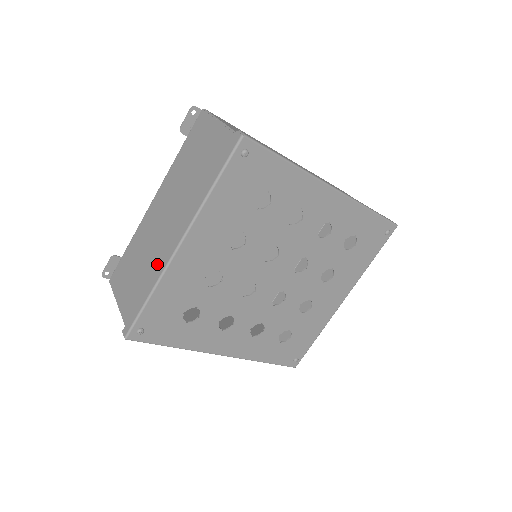
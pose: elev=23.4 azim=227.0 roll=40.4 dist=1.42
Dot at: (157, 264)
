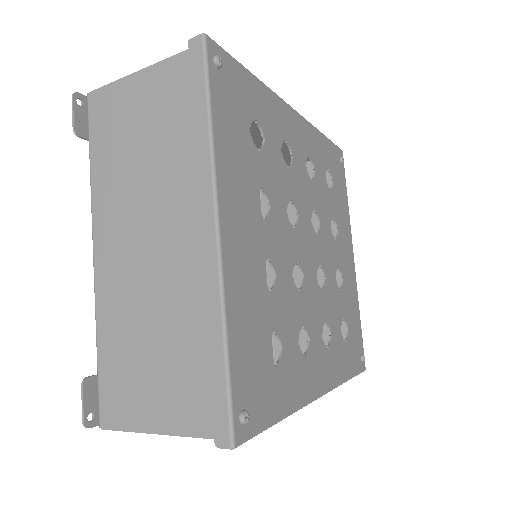
Dot at: (192, 299)
